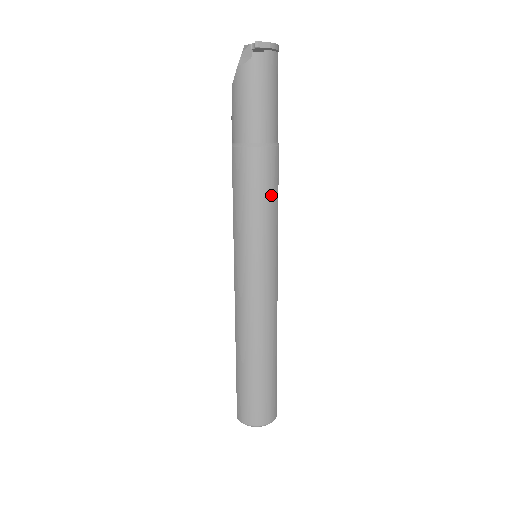
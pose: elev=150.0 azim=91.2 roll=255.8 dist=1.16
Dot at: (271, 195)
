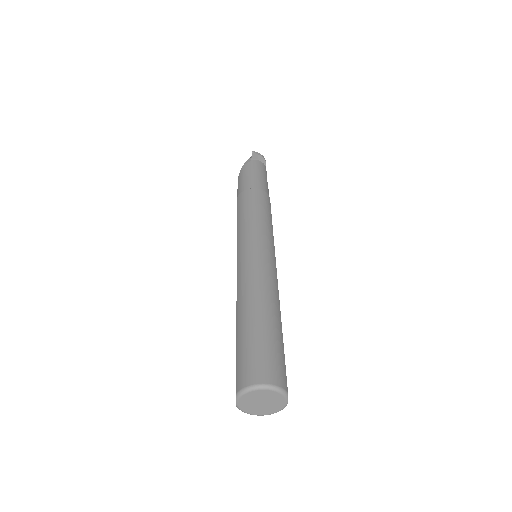
Dot at: (266, 211)
